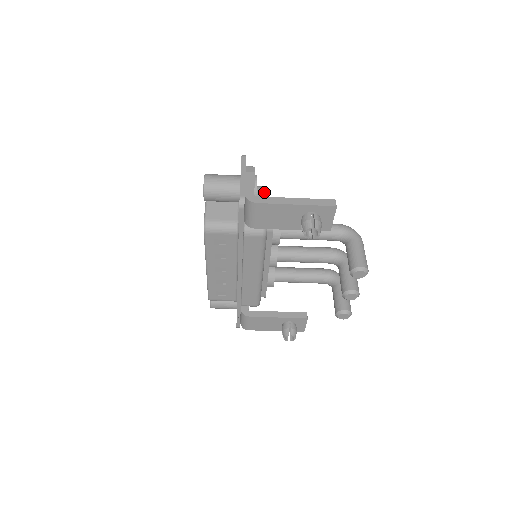
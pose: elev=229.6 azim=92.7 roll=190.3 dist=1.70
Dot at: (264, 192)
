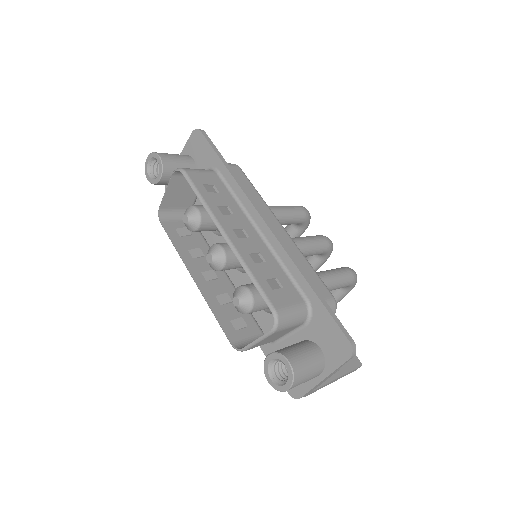
Dot at: occluded
